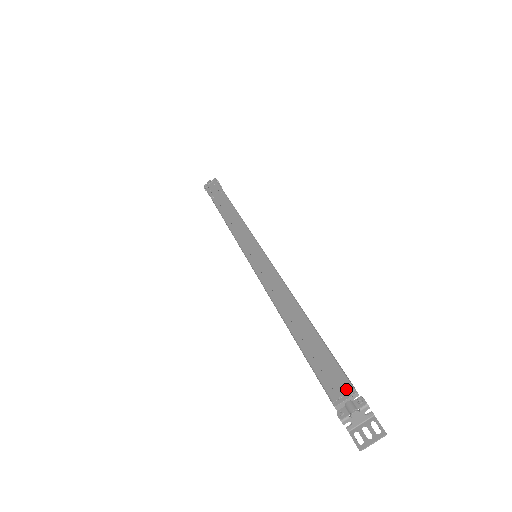
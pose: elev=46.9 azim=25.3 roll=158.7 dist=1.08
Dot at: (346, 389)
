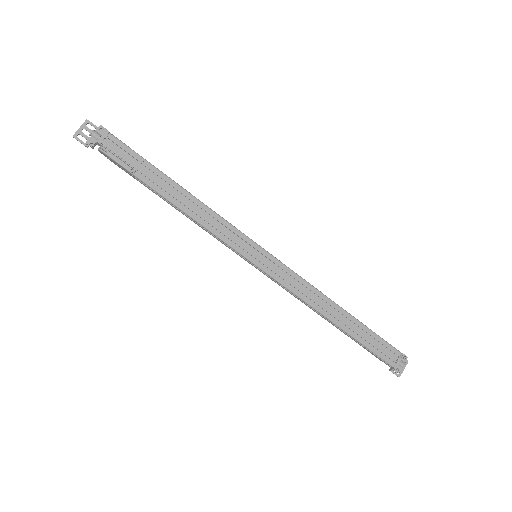
Dot at: (398, 356)
